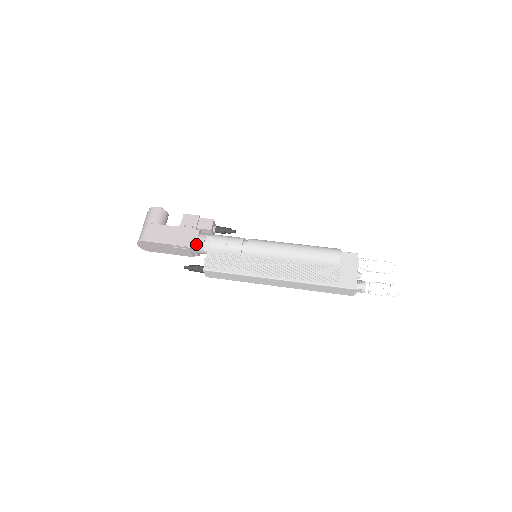
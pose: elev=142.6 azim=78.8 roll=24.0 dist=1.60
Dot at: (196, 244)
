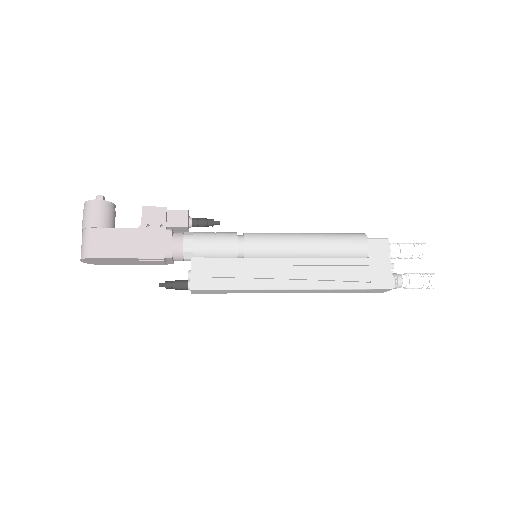
Dot at: (171, 252)
